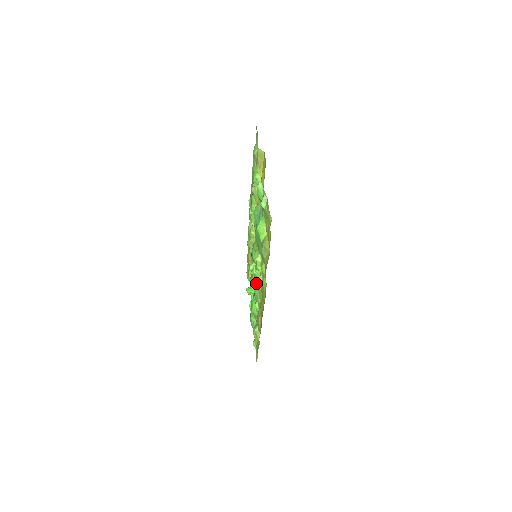
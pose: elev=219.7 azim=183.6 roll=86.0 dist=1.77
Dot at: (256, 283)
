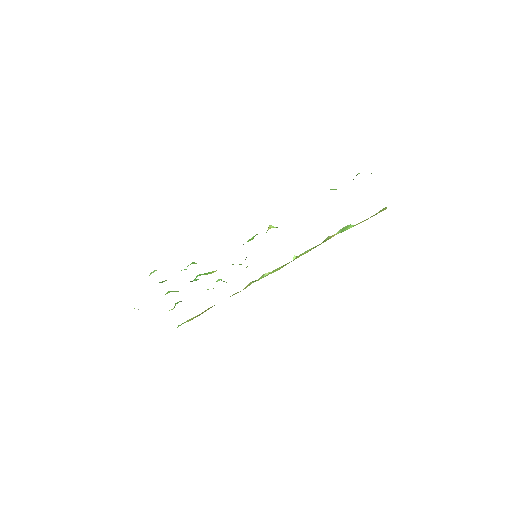
Dot at: occluded
